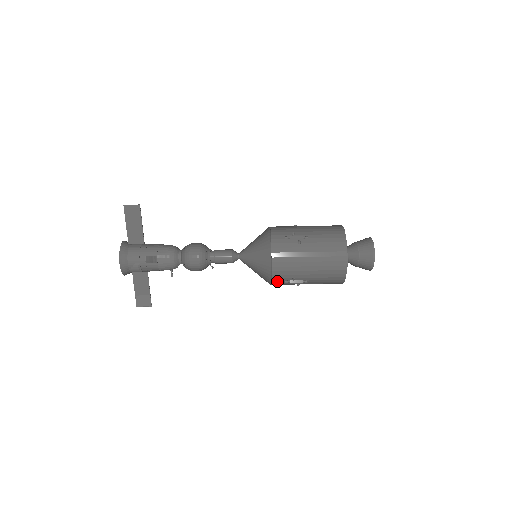
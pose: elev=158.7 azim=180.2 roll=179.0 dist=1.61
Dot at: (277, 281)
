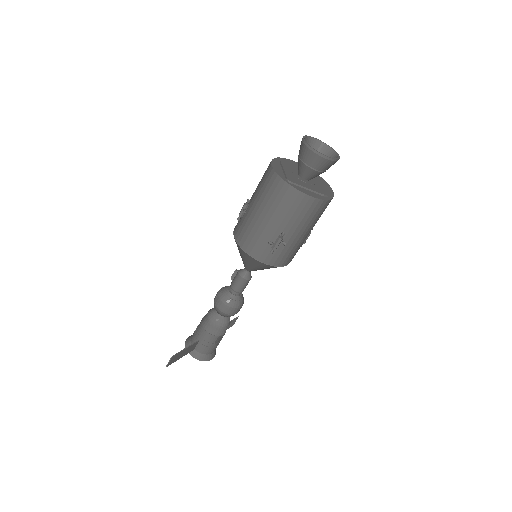
Dot at: occluded
